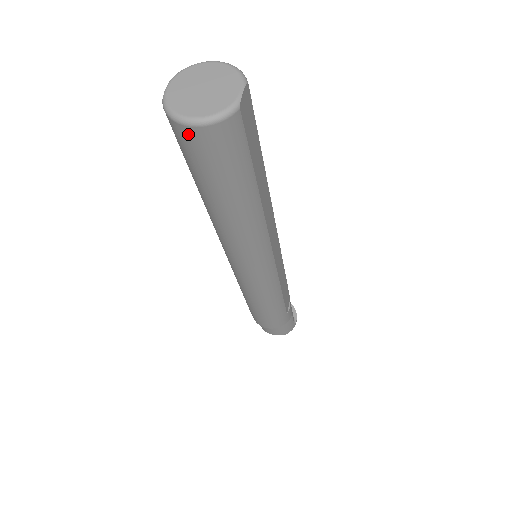
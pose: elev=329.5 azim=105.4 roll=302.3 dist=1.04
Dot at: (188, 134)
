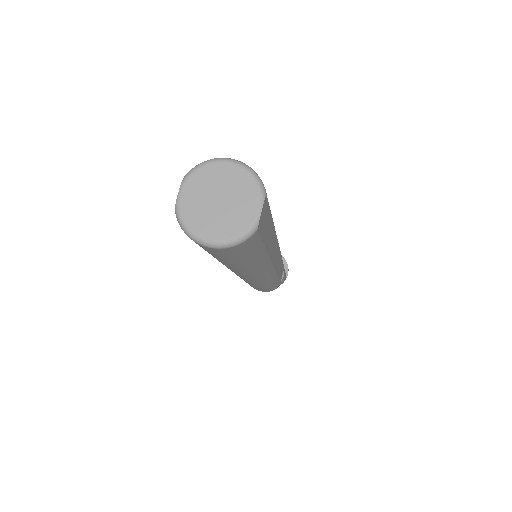
Dot at: (203, 247)
